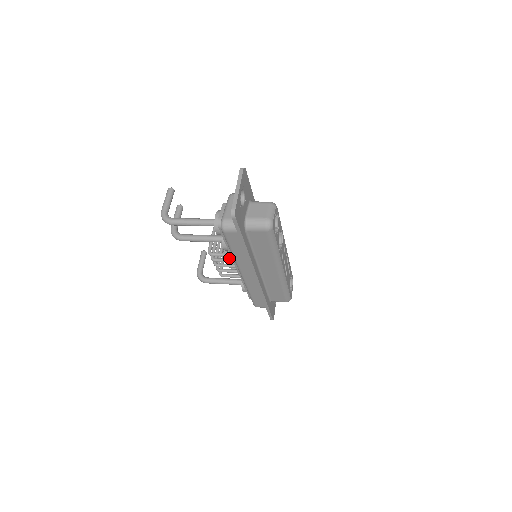
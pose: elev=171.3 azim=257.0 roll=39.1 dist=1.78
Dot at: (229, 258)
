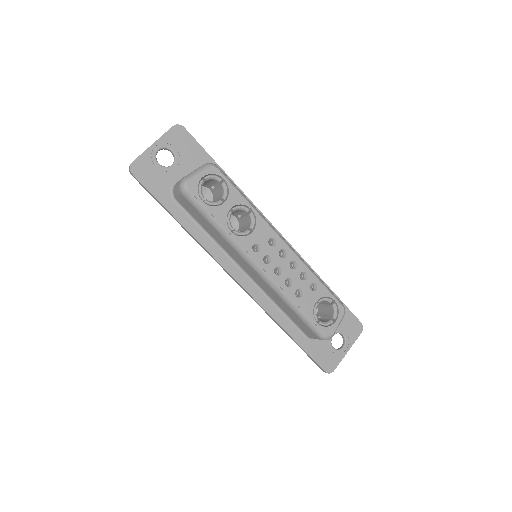
Dot at: occluded
